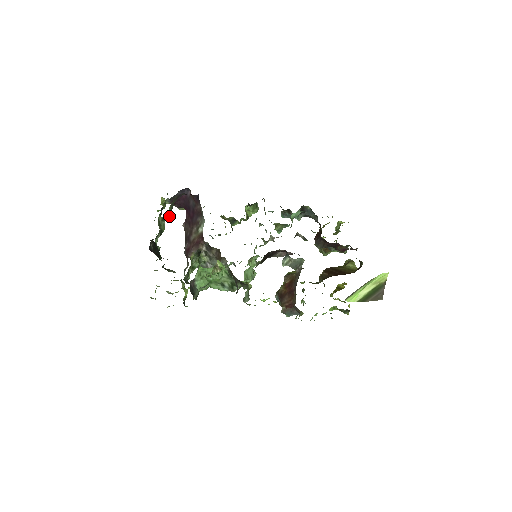
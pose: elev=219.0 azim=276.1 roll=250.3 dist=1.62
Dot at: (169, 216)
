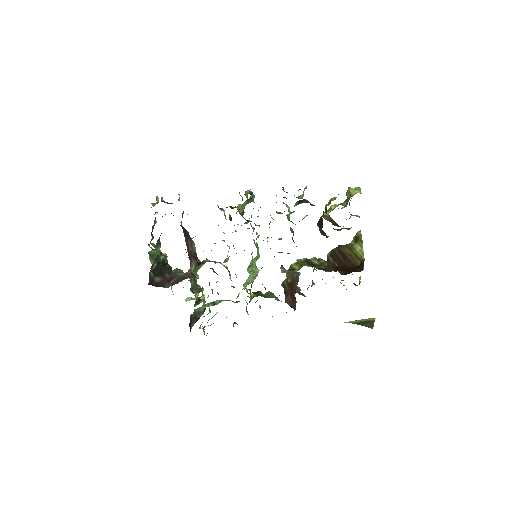
Dot at: (159, 249)
